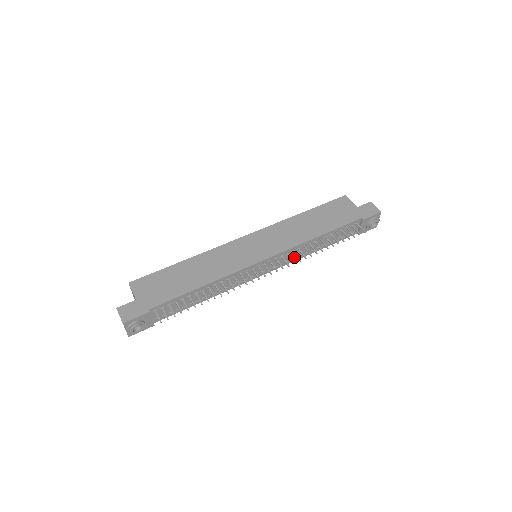
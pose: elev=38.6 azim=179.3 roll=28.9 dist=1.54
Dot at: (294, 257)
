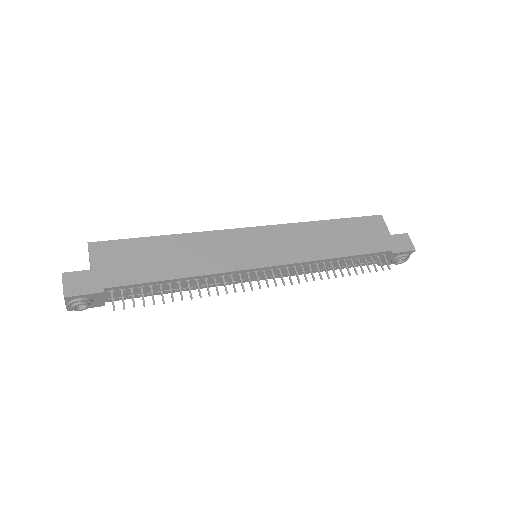
Dot at: (299, 271)
